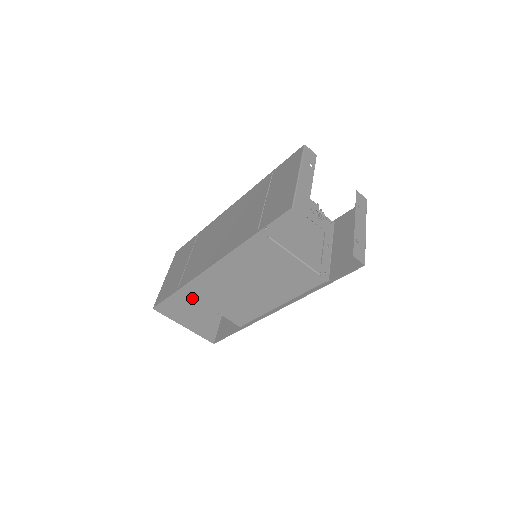
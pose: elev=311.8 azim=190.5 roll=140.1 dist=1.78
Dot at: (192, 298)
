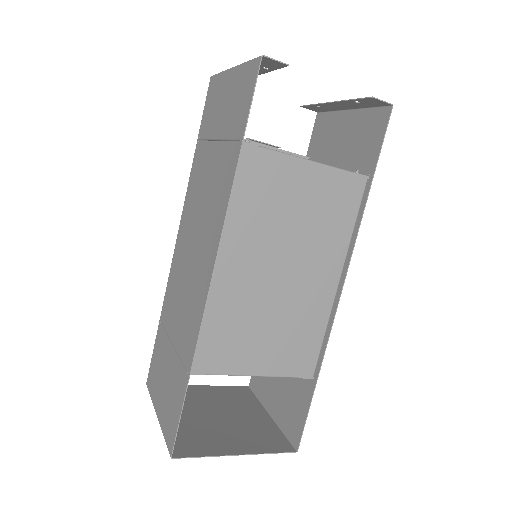
Dot at: (215, 419)
